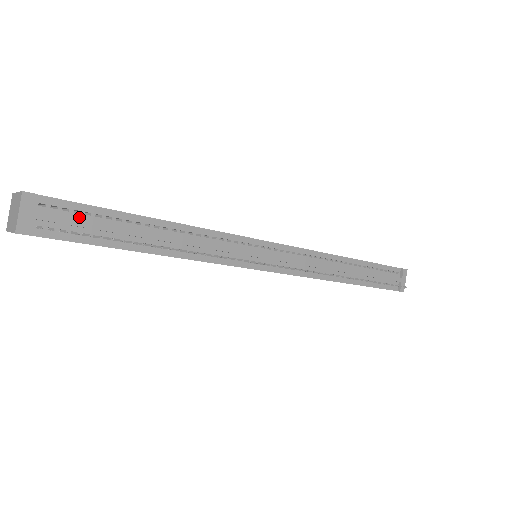
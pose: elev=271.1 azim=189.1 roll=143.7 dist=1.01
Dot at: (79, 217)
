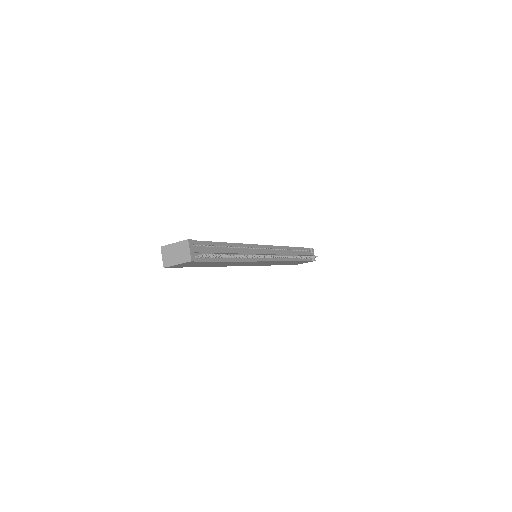
Dot at: (205, 248)
